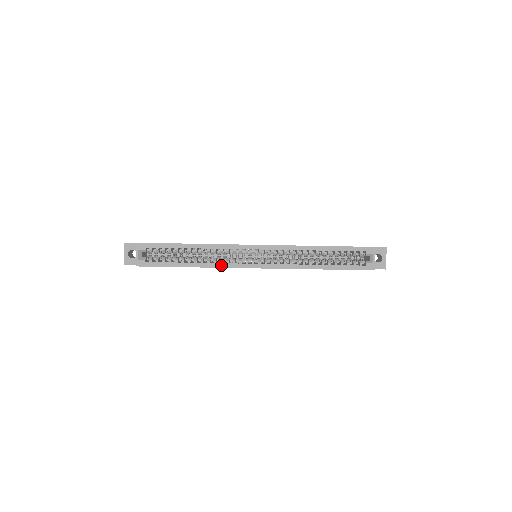
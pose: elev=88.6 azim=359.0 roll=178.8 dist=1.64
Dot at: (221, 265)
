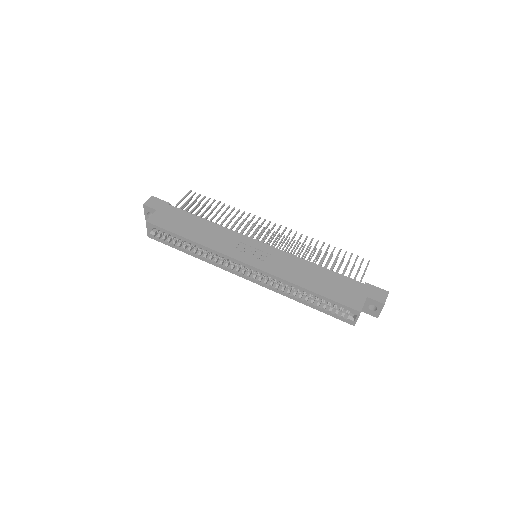
Dot at: (215, 264)
